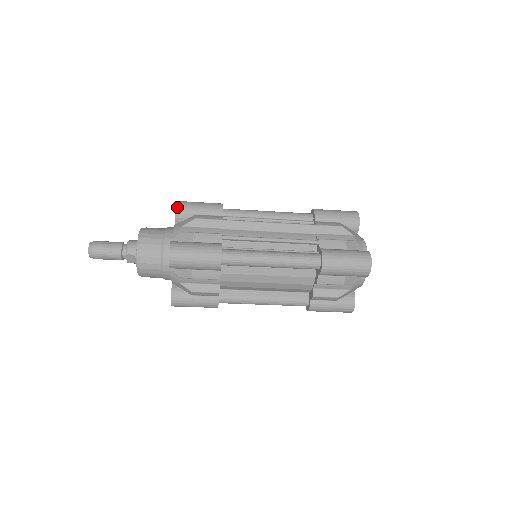
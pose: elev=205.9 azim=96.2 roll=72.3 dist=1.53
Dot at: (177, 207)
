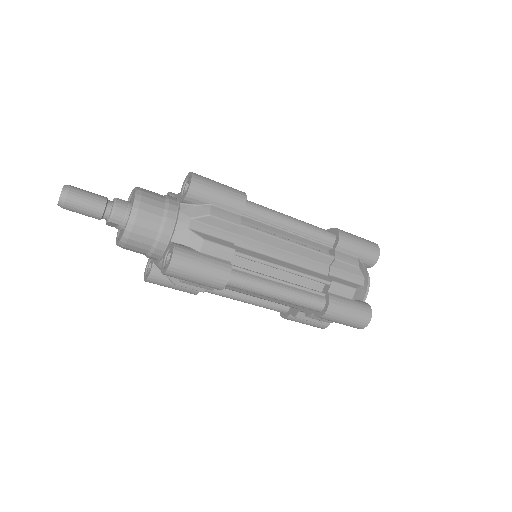
Dot at: (191, 188)
